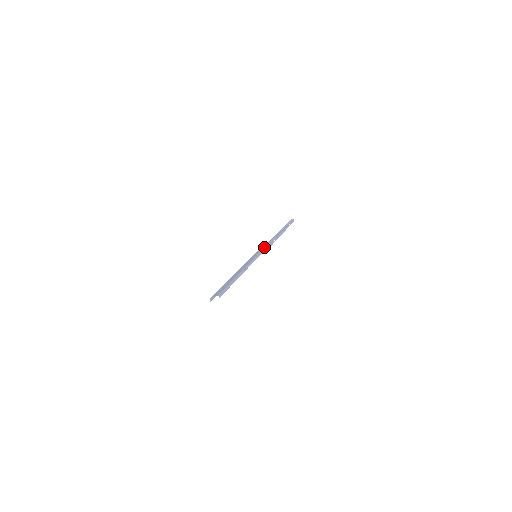
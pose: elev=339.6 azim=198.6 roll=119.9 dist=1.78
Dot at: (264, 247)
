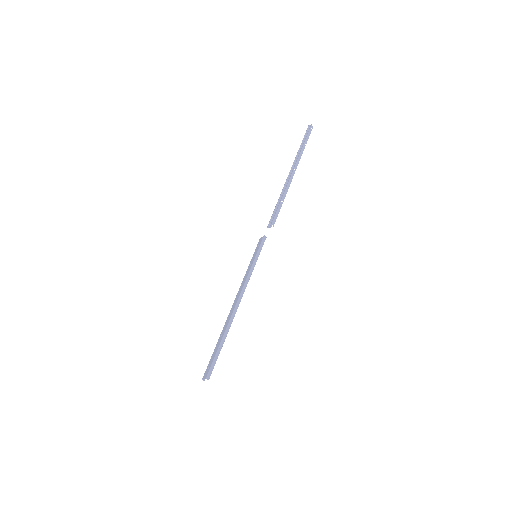
Dot at: (267, 227)
